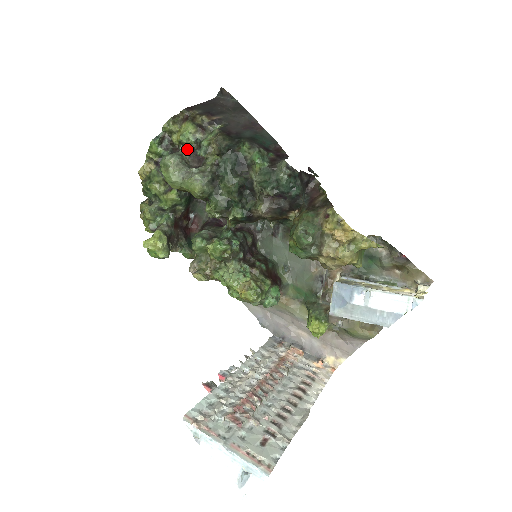
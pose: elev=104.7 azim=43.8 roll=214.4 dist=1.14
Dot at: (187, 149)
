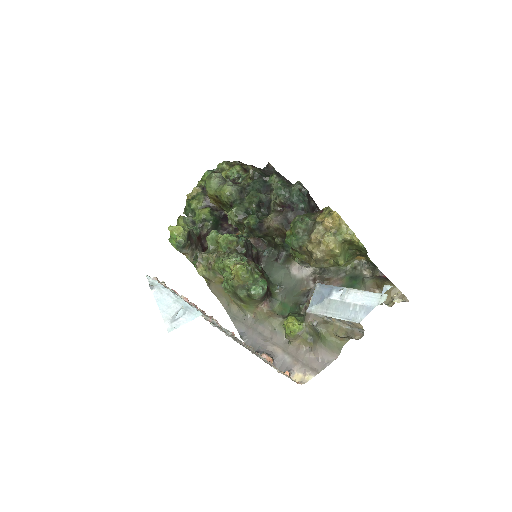
Dot at: (230, 179)
